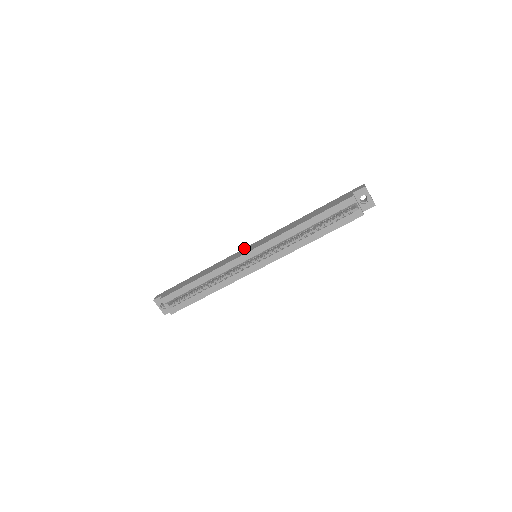
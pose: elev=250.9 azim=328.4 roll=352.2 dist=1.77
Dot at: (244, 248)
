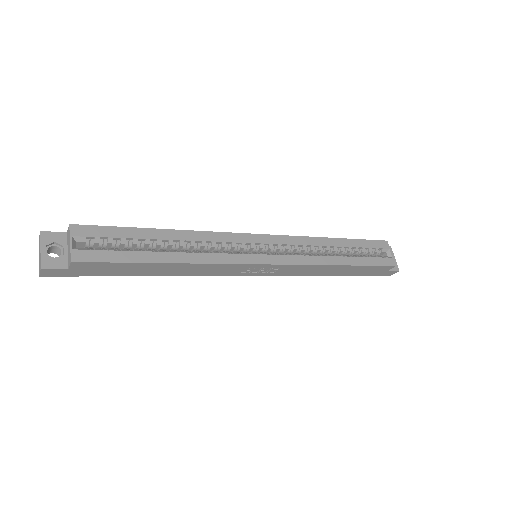
Dot at: occluded
